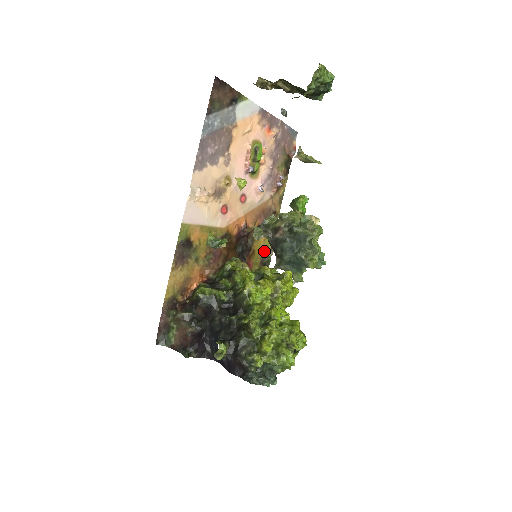
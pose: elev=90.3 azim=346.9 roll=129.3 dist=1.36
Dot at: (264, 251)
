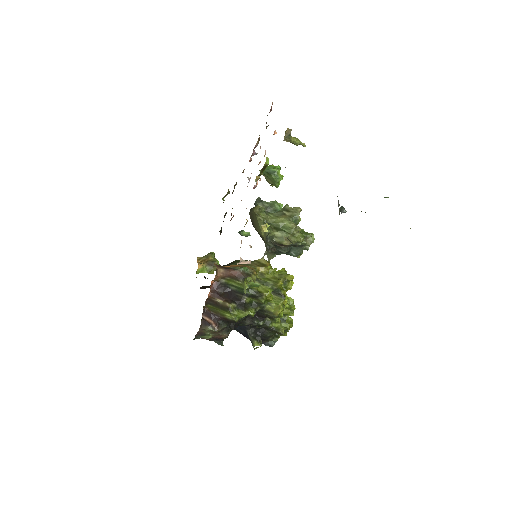
Dot at: occluded
